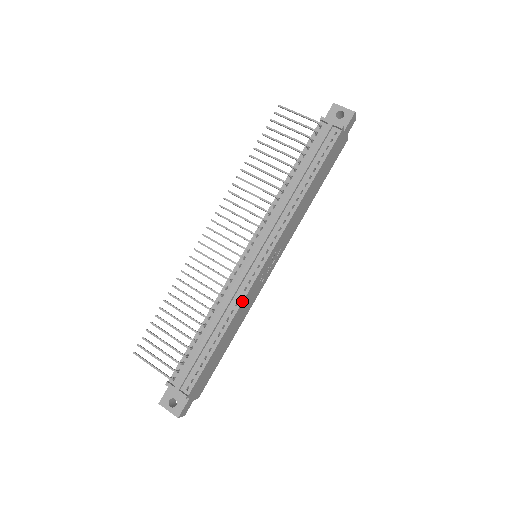
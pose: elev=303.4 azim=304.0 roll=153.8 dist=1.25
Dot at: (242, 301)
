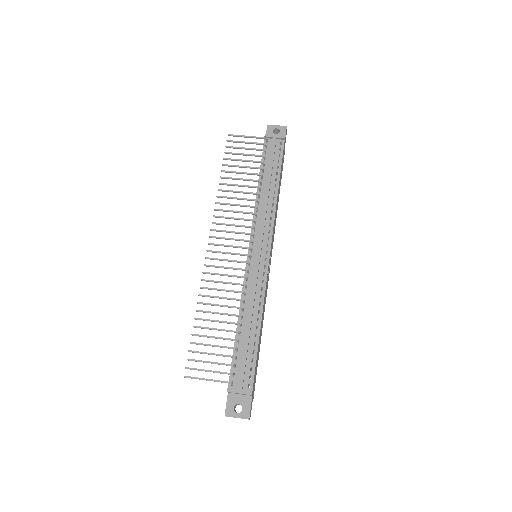
Dot at: (264, 292)
